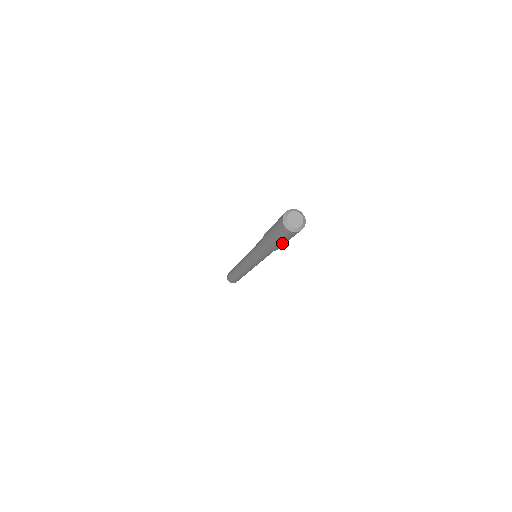
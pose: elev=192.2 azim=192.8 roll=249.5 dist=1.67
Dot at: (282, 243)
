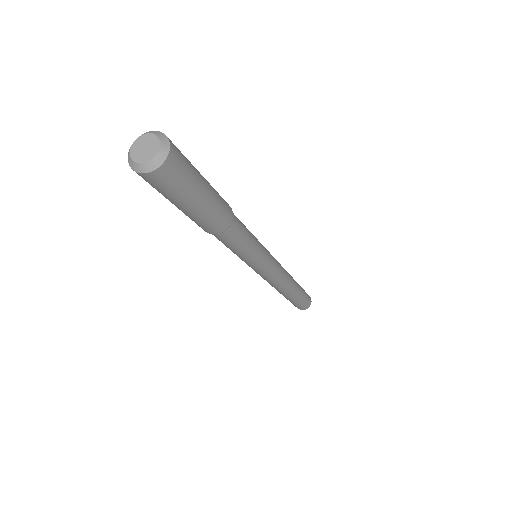
Dot at: (178, 207)
